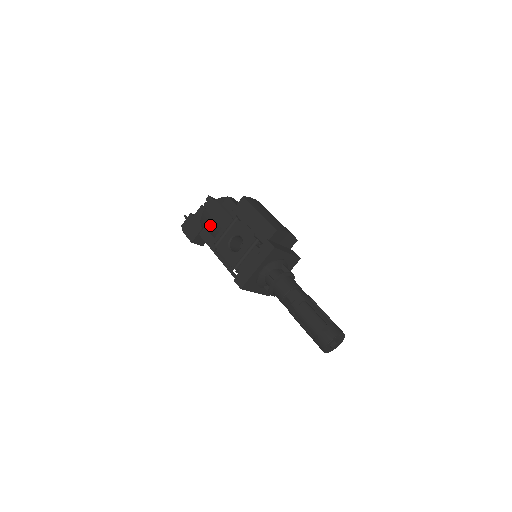
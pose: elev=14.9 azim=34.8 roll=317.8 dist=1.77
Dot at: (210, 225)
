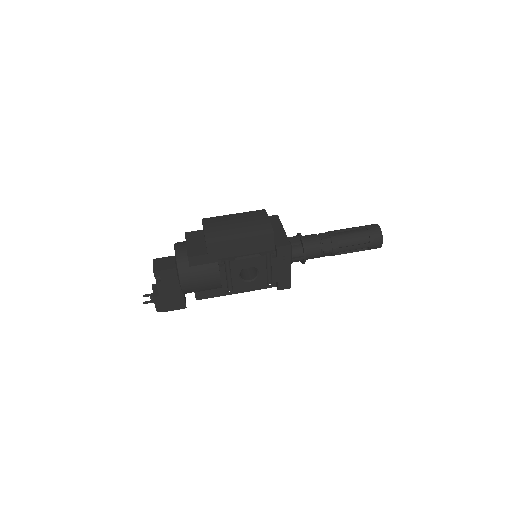
Dot at: (203, 288)
